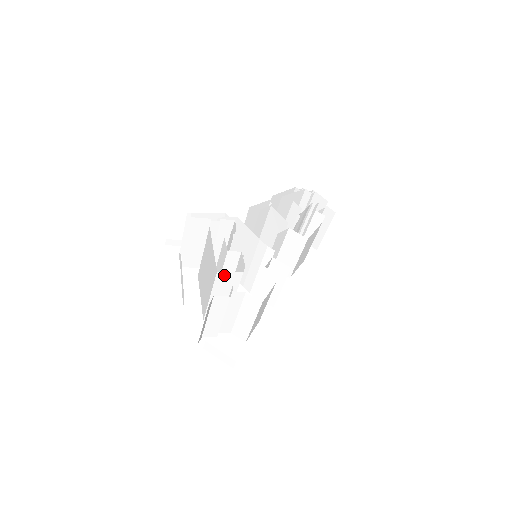
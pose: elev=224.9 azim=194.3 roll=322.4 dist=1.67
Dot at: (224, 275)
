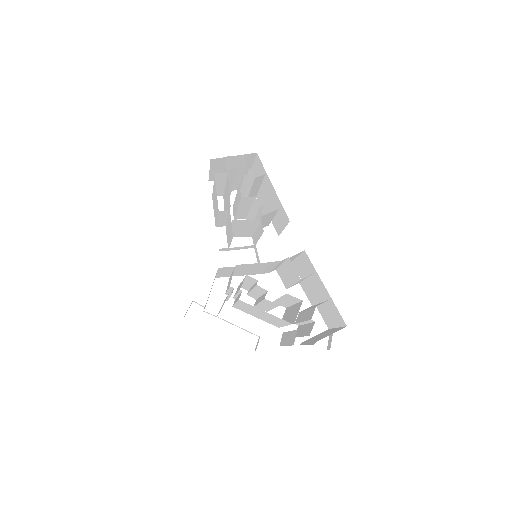
Dot at: (294, 317)
